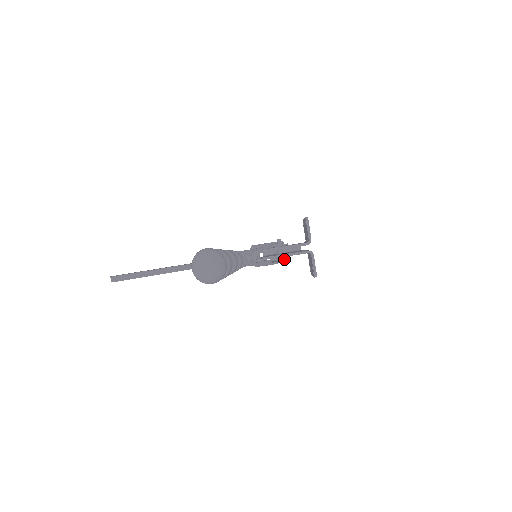
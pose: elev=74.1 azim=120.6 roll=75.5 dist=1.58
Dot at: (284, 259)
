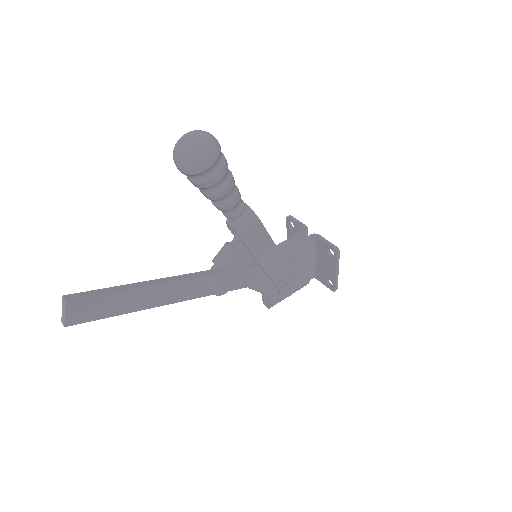
Dot at: (292, 273)
